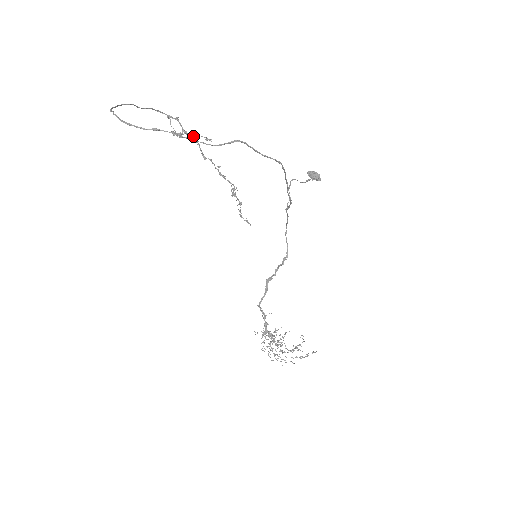
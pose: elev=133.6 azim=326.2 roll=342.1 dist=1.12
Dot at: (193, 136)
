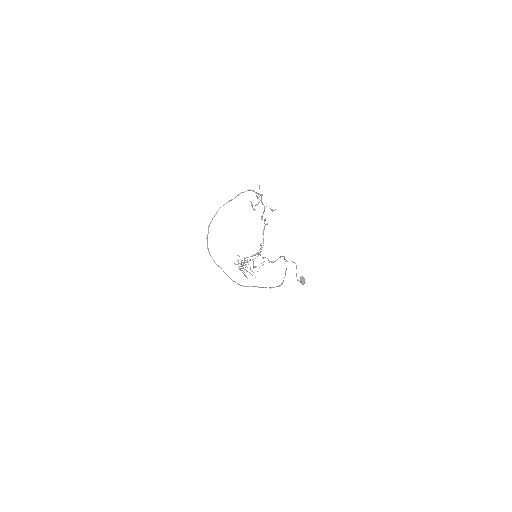
Dot at: (264, 207)
